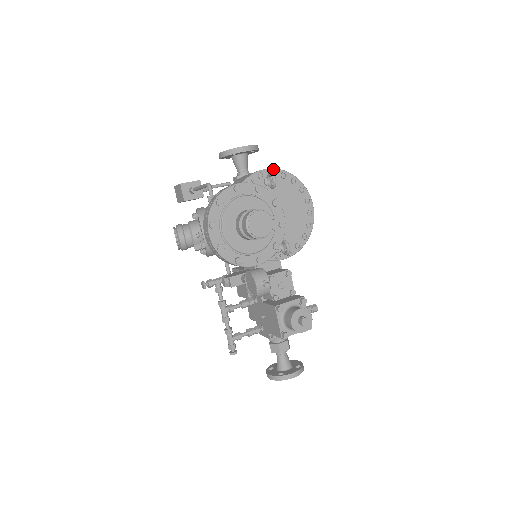
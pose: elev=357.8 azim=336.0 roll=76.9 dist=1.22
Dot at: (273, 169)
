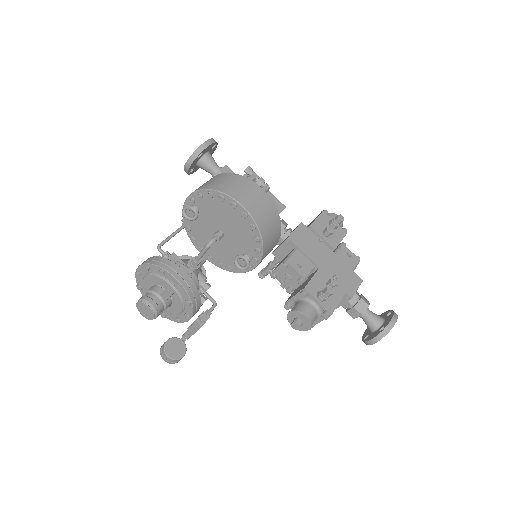
Dot at: (190, 195)
